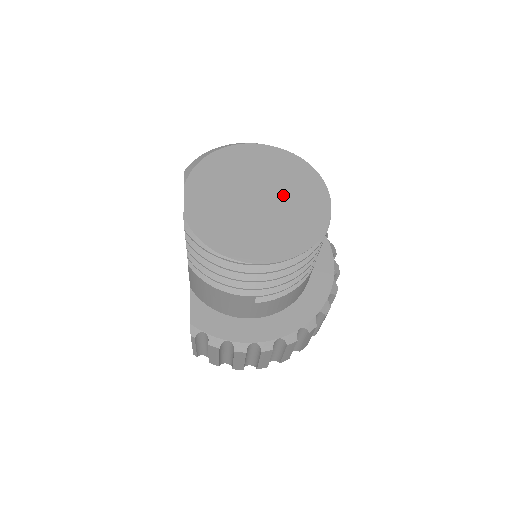
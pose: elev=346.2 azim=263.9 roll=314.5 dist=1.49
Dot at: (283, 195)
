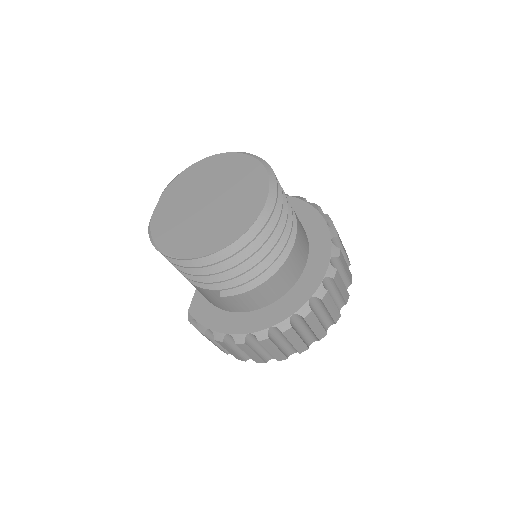
Dot at: (228, 198)
